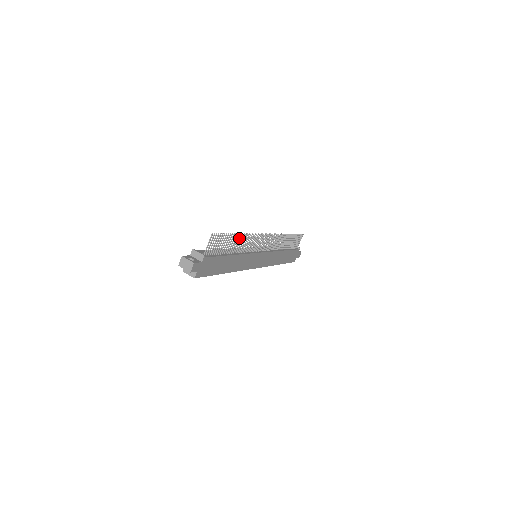
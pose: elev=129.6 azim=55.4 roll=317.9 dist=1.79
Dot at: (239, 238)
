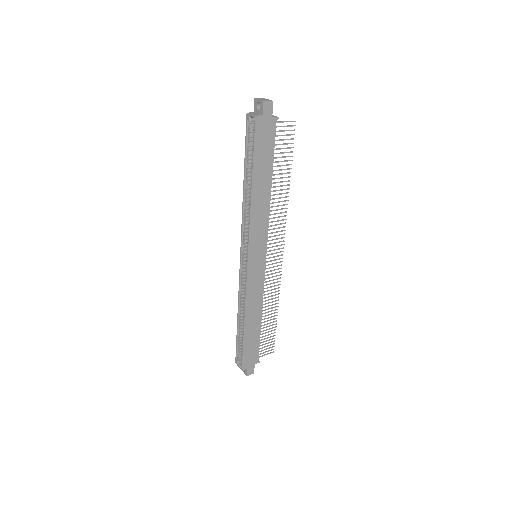
Dot at: (285, 185)
